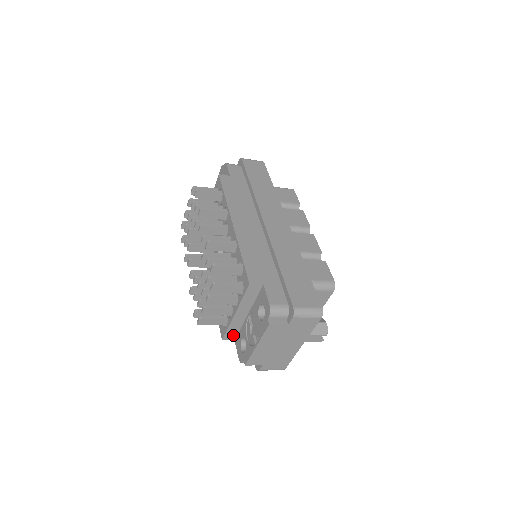
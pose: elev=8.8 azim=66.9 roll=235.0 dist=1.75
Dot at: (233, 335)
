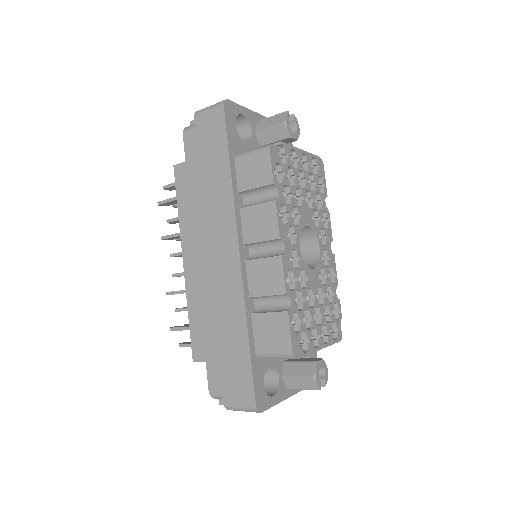
Dot at: occluded
